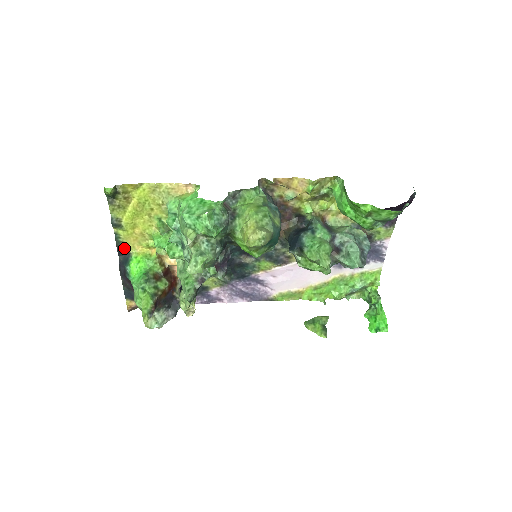
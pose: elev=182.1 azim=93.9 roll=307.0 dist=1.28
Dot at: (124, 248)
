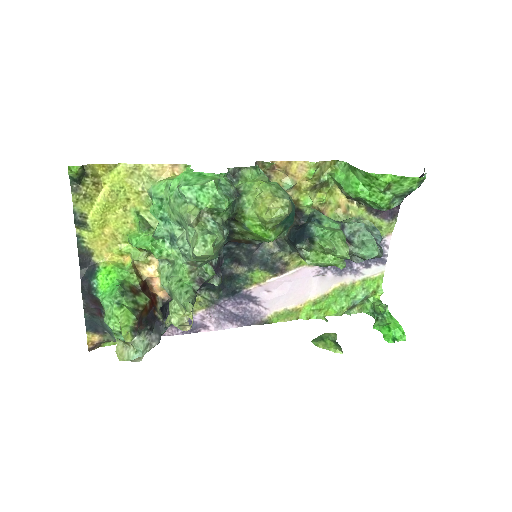
Dot at: (88, 257)
